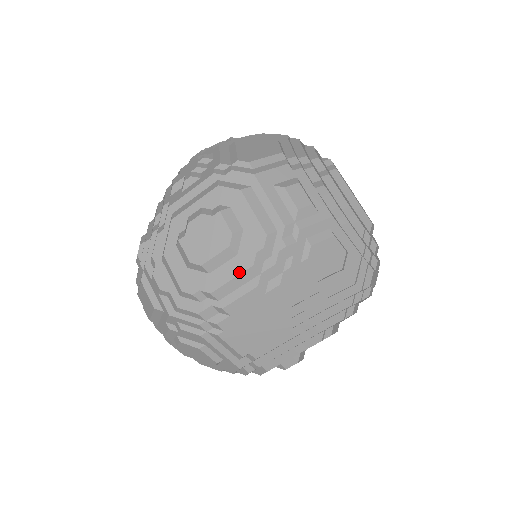
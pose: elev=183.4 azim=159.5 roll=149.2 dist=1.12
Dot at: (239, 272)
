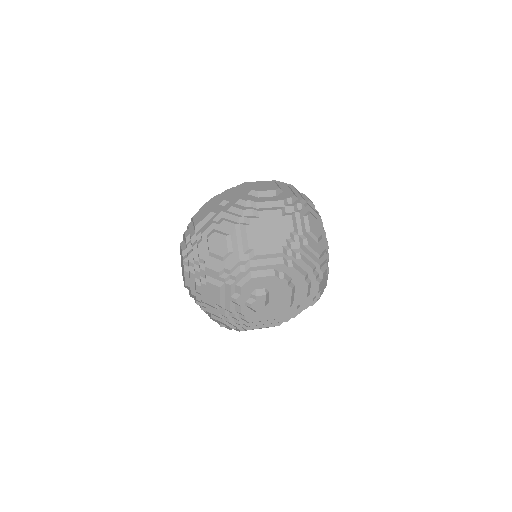
Dot at: (275, 200)
